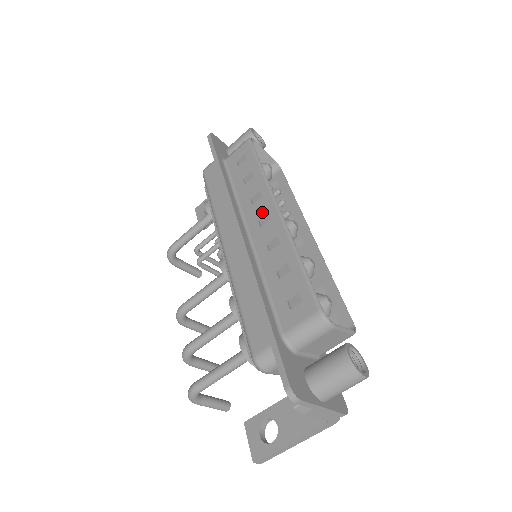
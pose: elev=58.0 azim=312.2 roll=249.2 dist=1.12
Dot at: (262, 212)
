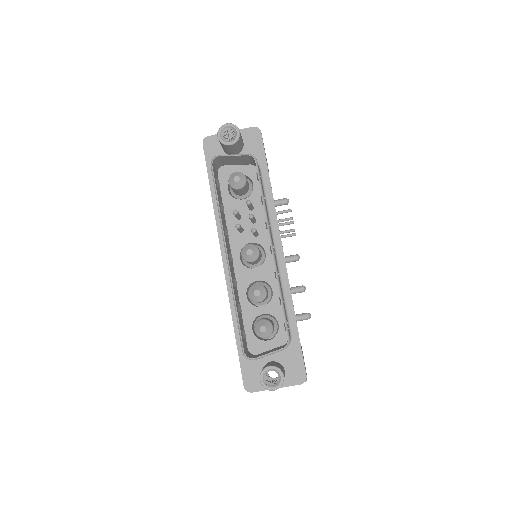
Dot at: occluded
